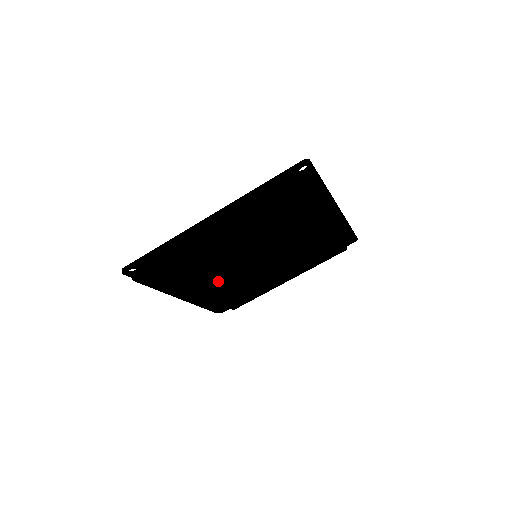
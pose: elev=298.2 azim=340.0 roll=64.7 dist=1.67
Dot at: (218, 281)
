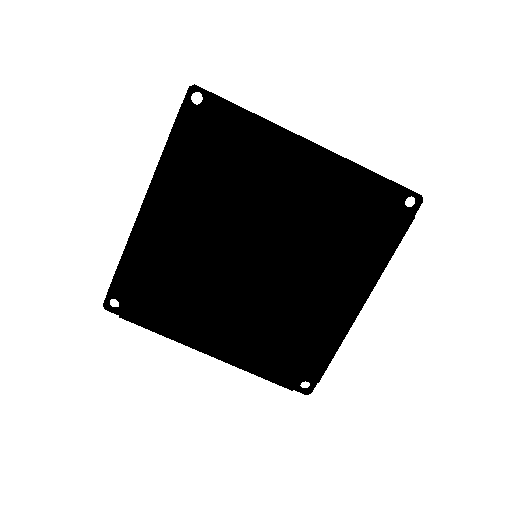
Dot at: (196, 234)
